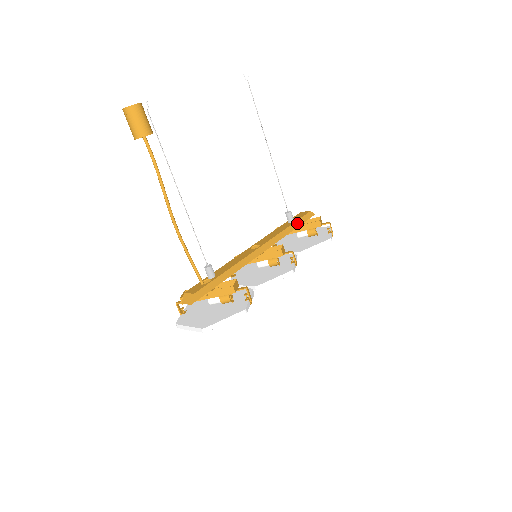
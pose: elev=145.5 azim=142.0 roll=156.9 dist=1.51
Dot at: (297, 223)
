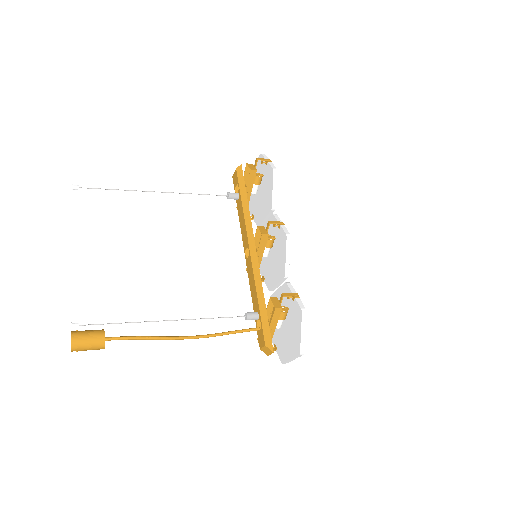
Dot at: (242, 192)
